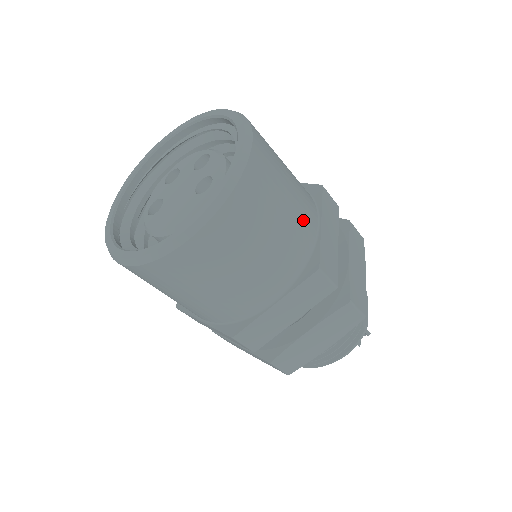
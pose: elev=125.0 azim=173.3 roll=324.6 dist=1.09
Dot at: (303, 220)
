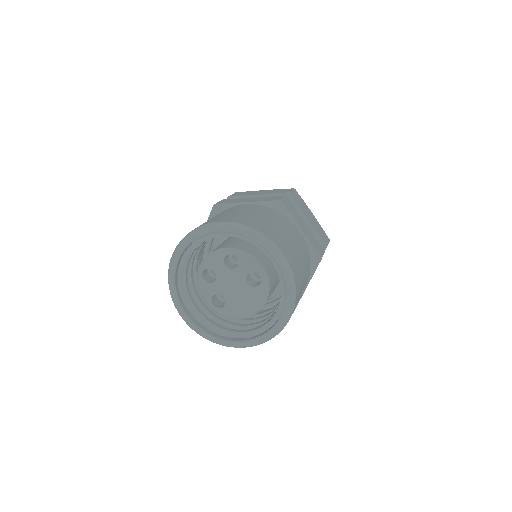
Dot at: (301, 244)
